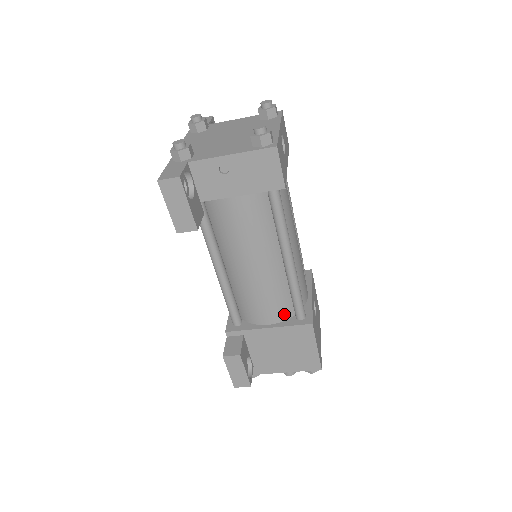
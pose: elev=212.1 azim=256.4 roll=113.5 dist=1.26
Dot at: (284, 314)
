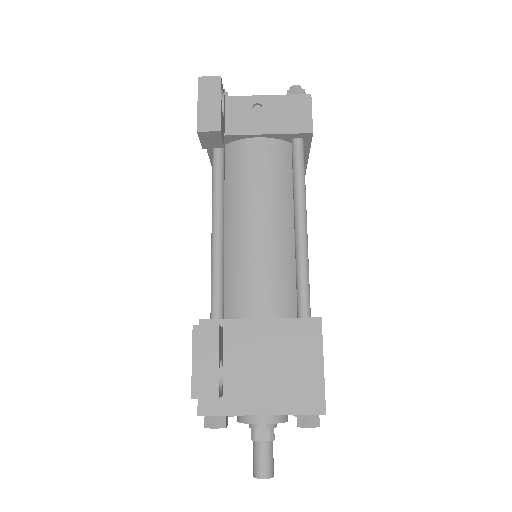
Dot at: (283, 308)
